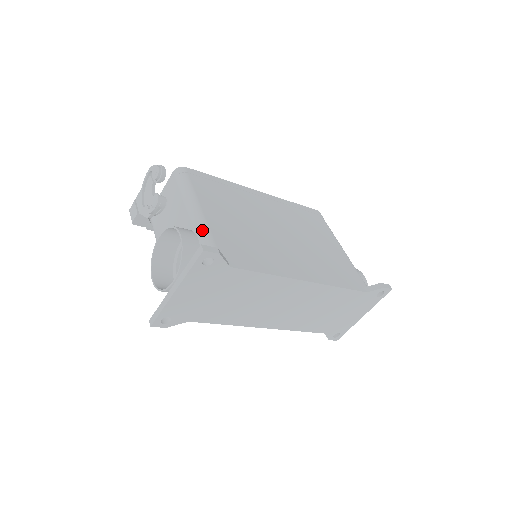
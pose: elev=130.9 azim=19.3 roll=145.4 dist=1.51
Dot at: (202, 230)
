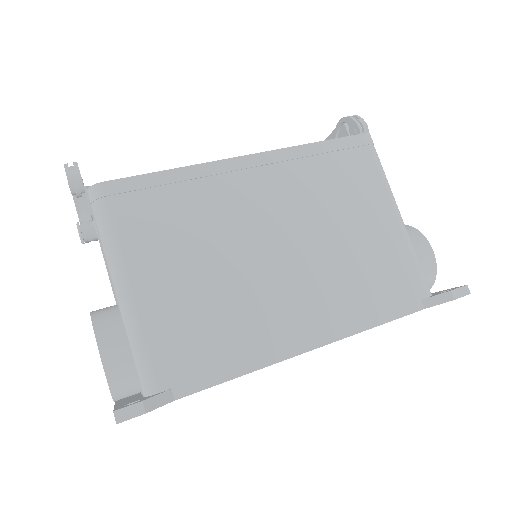
Dot at: (132, 333)
